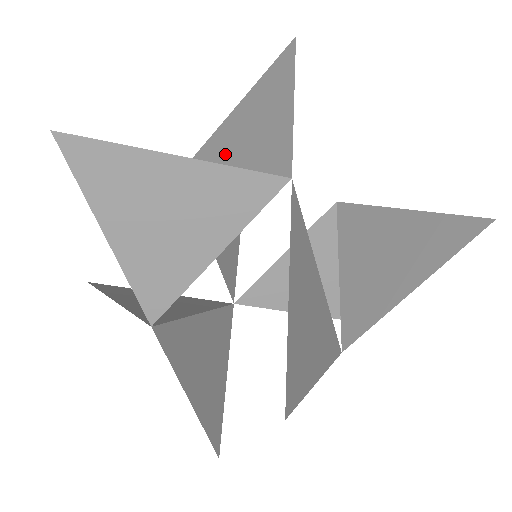
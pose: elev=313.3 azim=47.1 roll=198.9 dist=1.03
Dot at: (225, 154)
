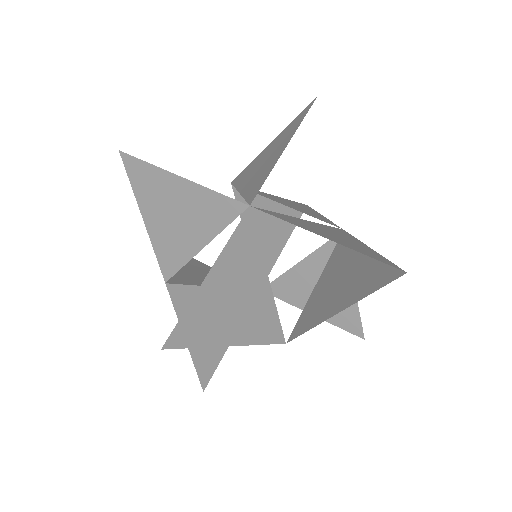
Dot at: (247, 177)
